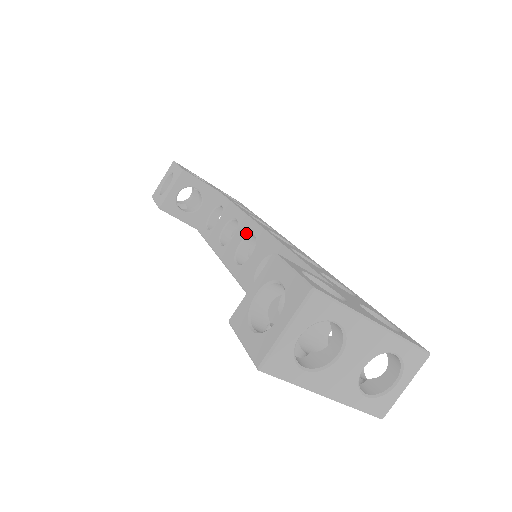
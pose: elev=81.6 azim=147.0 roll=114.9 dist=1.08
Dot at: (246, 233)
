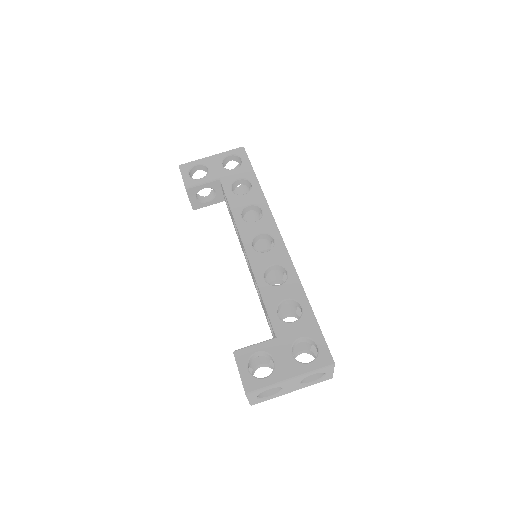
Dot at: (242, 245)
